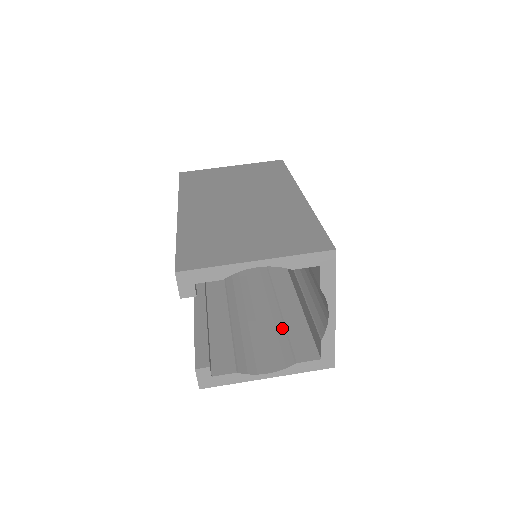
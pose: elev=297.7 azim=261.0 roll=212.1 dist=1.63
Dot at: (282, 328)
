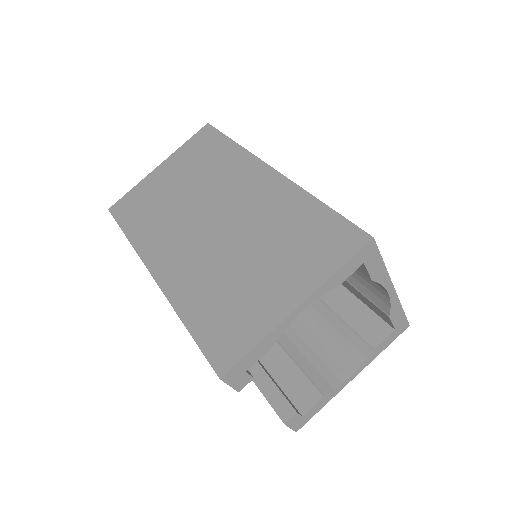
Dot at: (329, 313)
